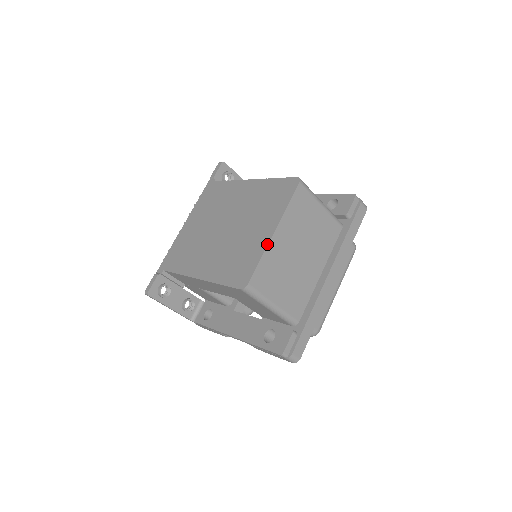
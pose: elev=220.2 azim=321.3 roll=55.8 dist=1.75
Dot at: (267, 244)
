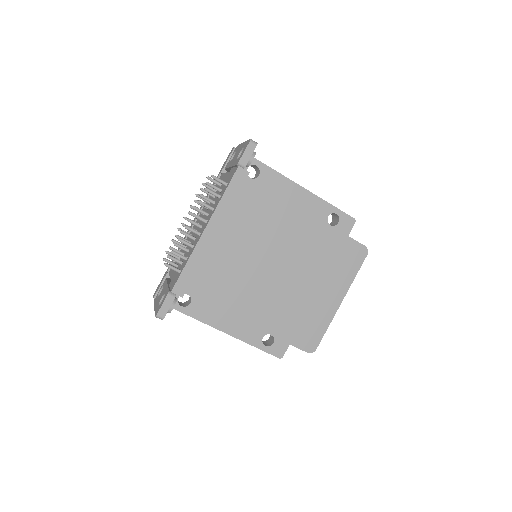
Dot at: occluded
